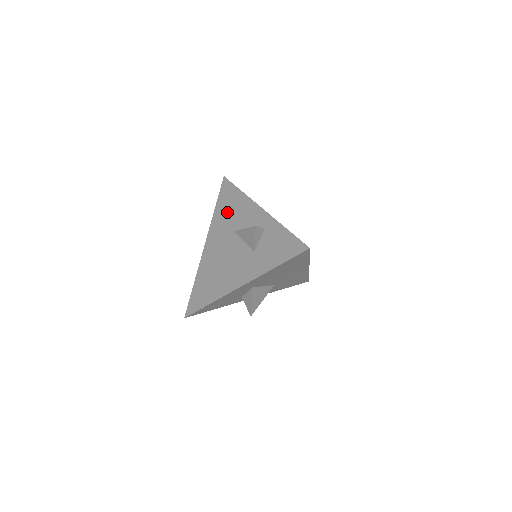
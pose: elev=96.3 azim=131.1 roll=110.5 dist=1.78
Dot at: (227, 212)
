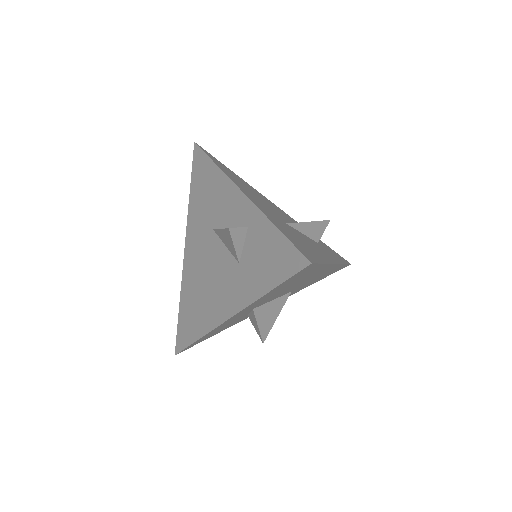
Dot at: (203, 199)
